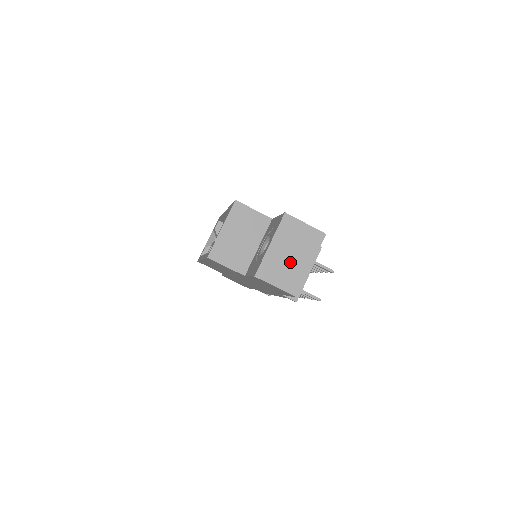
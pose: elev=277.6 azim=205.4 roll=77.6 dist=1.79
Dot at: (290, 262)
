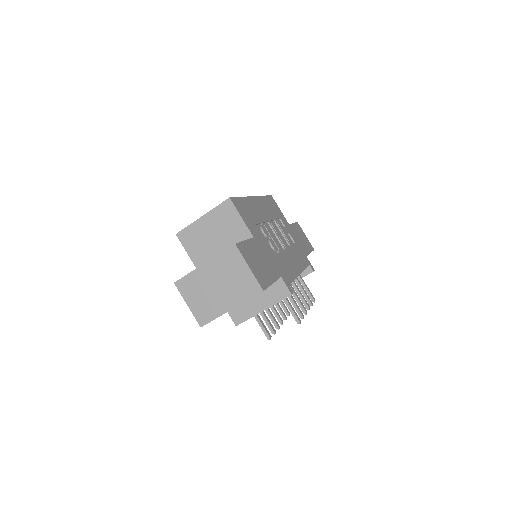
Dot at: (213, 293)
